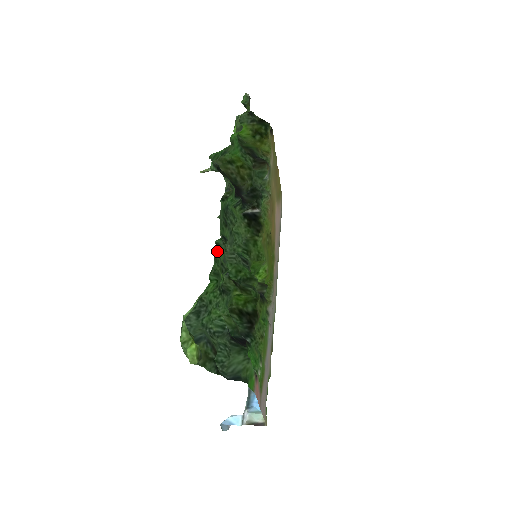
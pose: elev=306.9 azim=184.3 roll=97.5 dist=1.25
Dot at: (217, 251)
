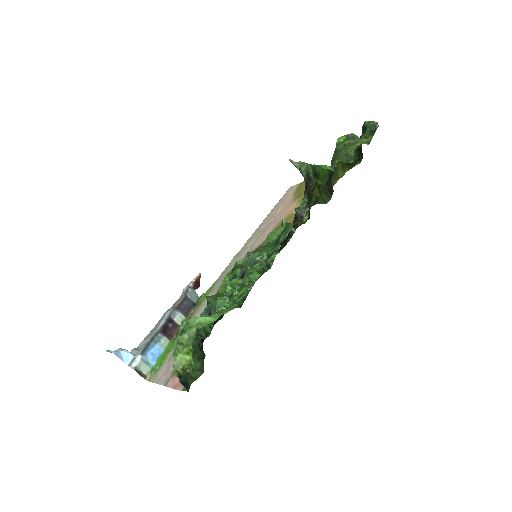
Dot at: (259, 277)
